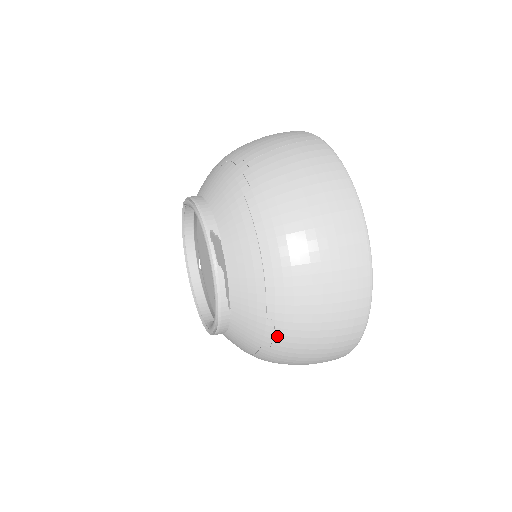
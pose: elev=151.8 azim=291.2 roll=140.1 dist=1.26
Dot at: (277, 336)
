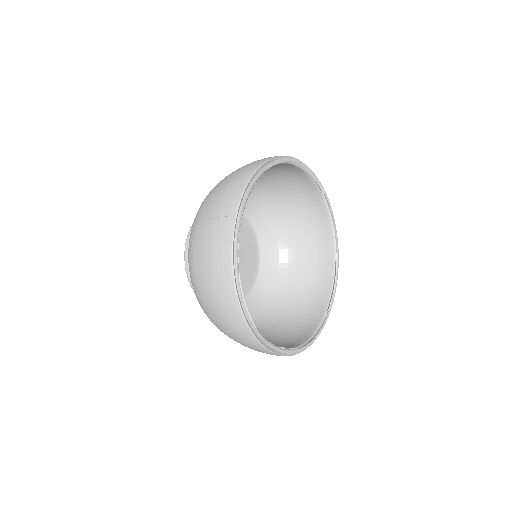
Dot at: (194, 223)
